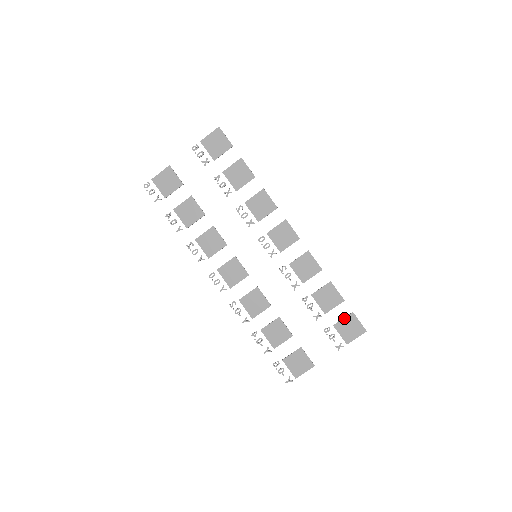
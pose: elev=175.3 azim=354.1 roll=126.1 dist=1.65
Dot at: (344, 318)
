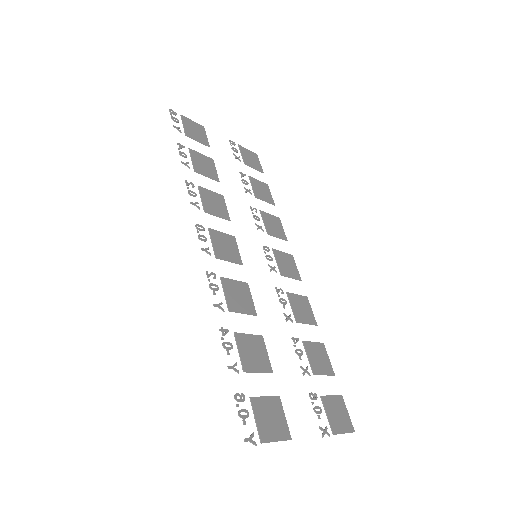
Dot at: (333, 395)
